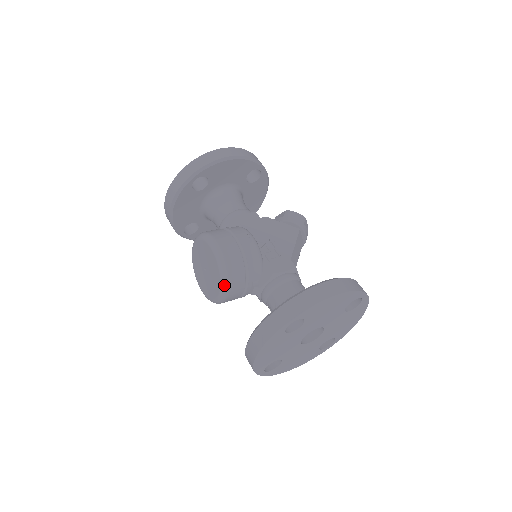
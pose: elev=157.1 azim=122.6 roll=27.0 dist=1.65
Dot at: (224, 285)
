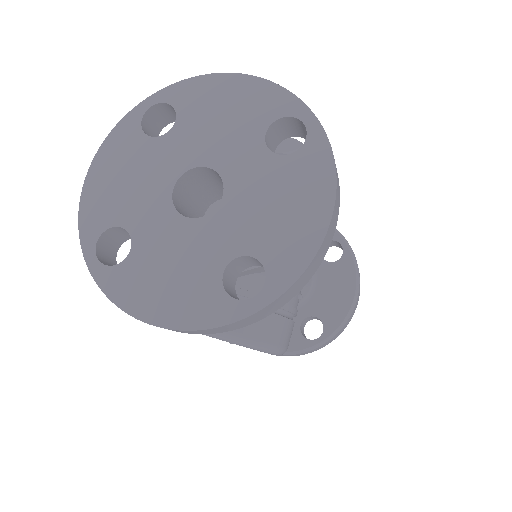
Dot at: occluded
